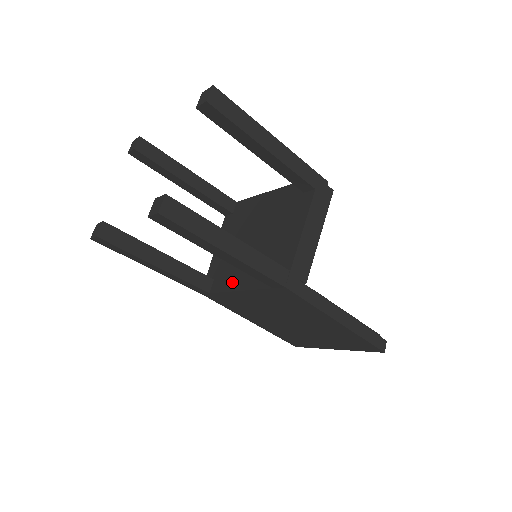
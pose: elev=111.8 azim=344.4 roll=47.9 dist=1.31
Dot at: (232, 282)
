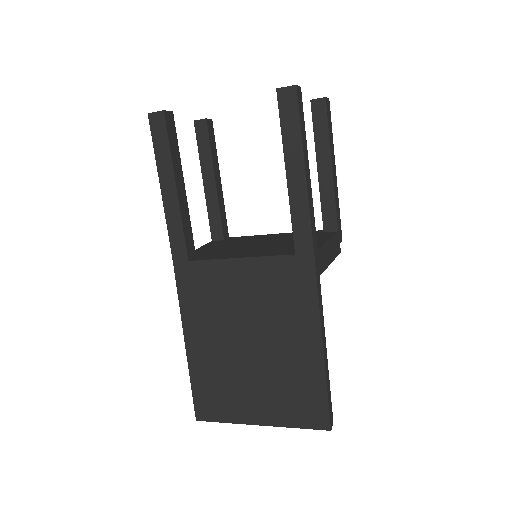
Dot at: (228, 255)
